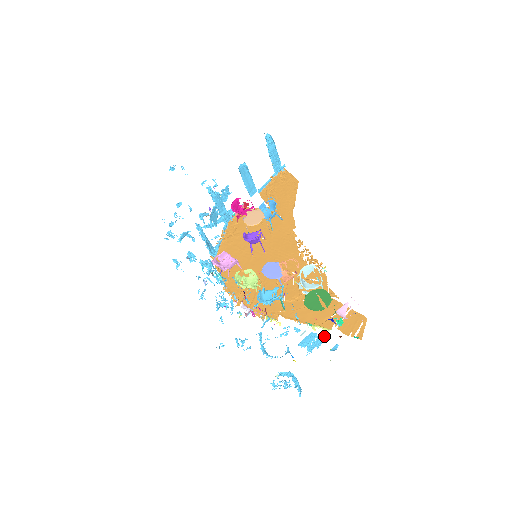
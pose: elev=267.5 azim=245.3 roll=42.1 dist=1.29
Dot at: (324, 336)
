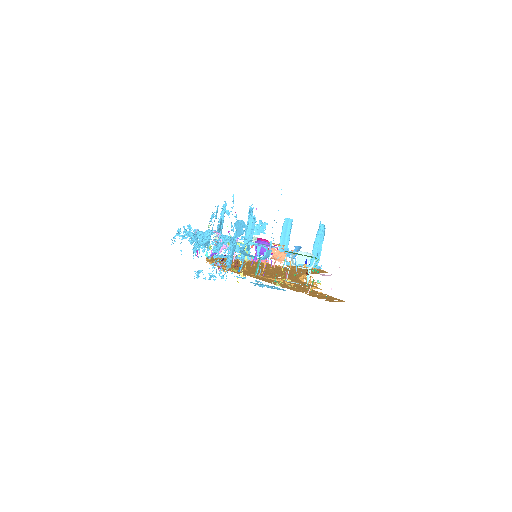
Dot at: (285, 290)
